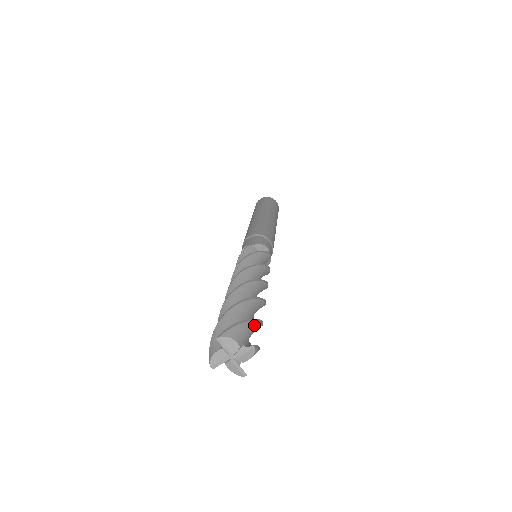
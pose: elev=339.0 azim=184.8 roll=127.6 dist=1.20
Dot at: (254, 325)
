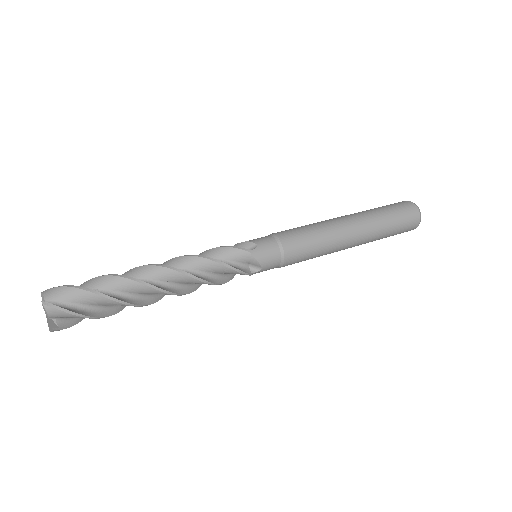
Dot at: (79, 292)
